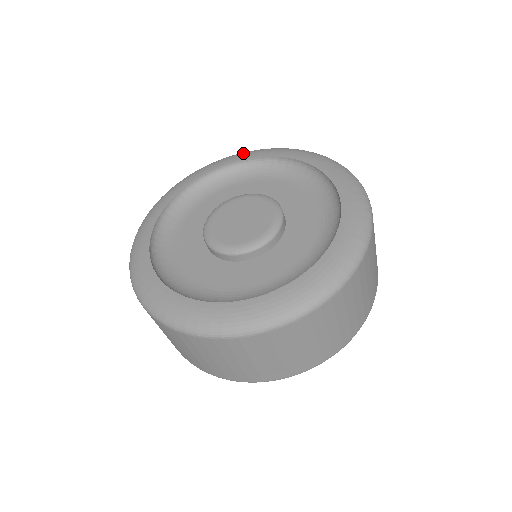
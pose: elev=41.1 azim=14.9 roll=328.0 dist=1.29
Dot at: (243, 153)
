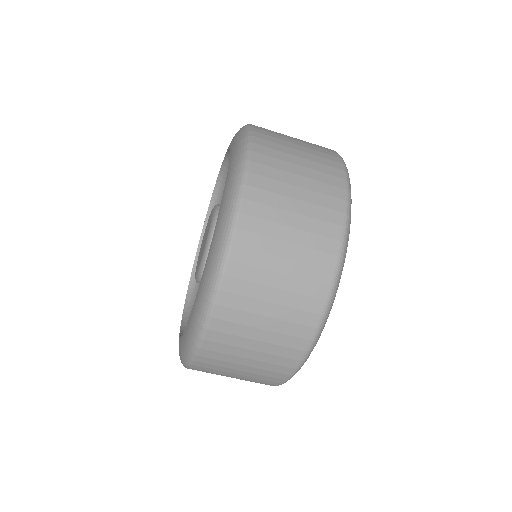
Dot at: occluded
